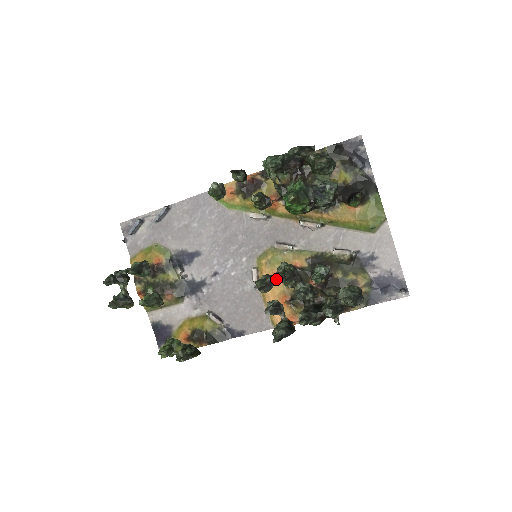
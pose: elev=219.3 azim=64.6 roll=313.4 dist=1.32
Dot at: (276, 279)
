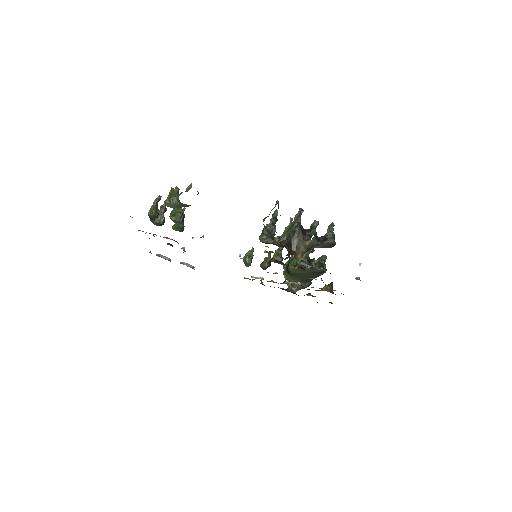
Dot at: (291, 218)
